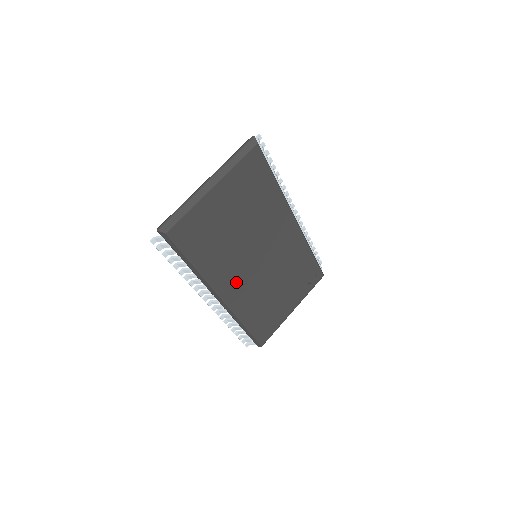
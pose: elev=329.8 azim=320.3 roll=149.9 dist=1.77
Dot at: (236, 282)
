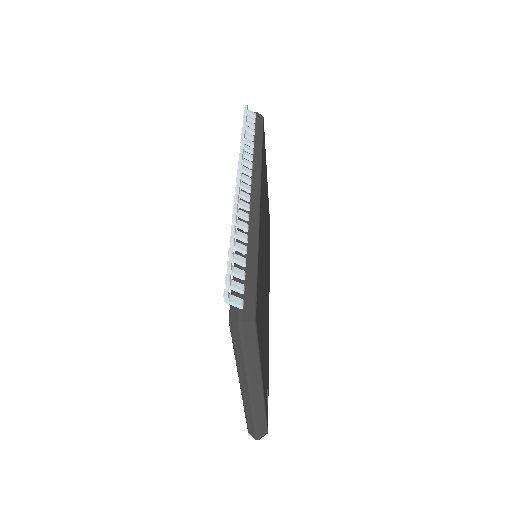
Dot at: occluded
